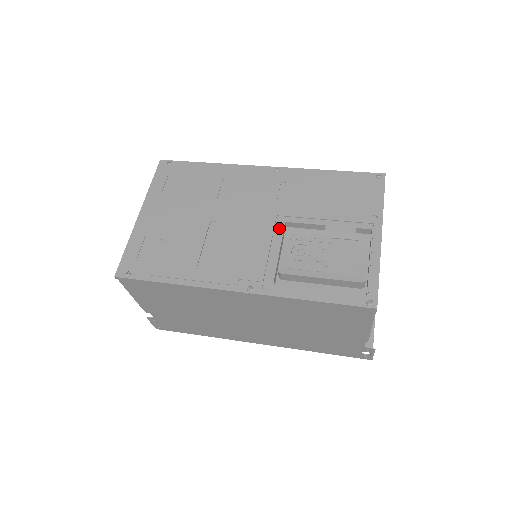
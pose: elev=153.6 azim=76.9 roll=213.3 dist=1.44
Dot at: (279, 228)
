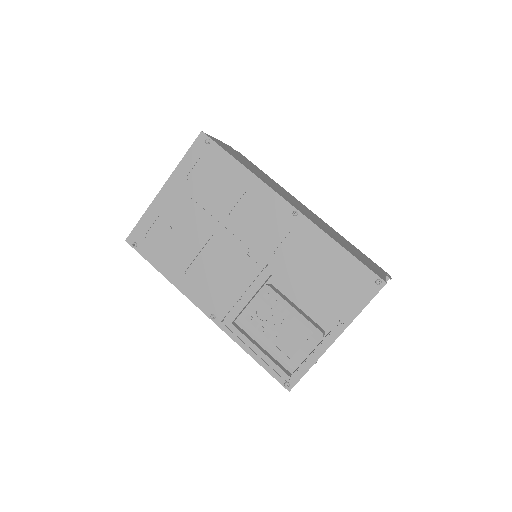
Dot at: (262, 277)
